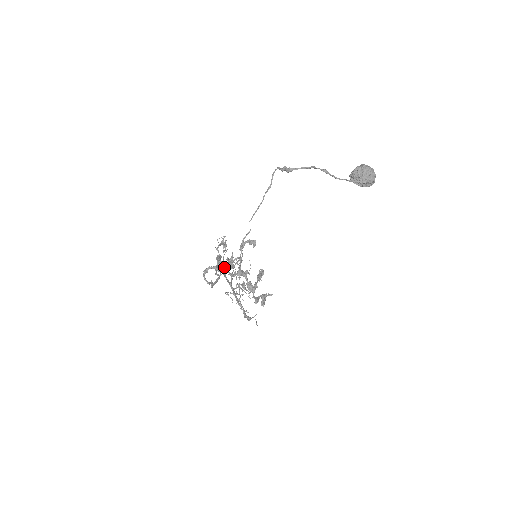
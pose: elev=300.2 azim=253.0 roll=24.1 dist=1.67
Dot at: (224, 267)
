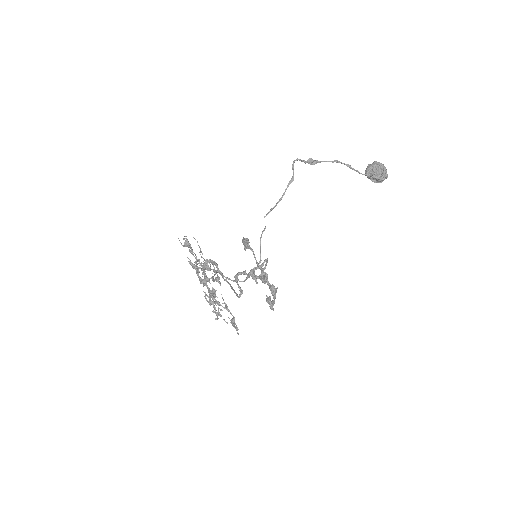
Dot at: (253, 271)
